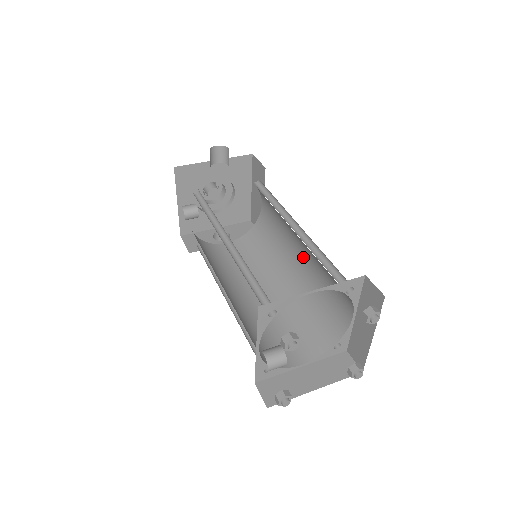
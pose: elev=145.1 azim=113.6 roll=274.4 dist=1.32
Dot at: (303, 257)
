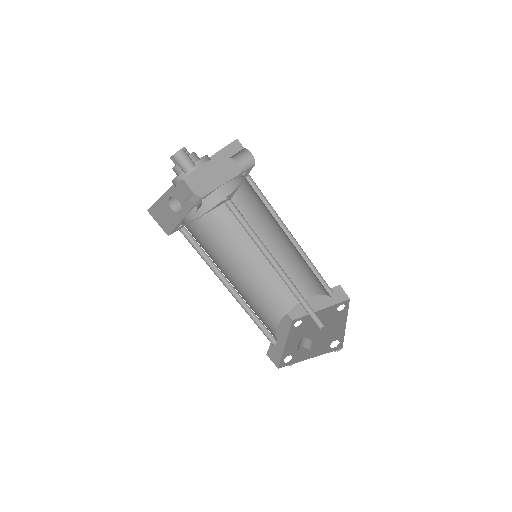
Dot at: (272, 248)
